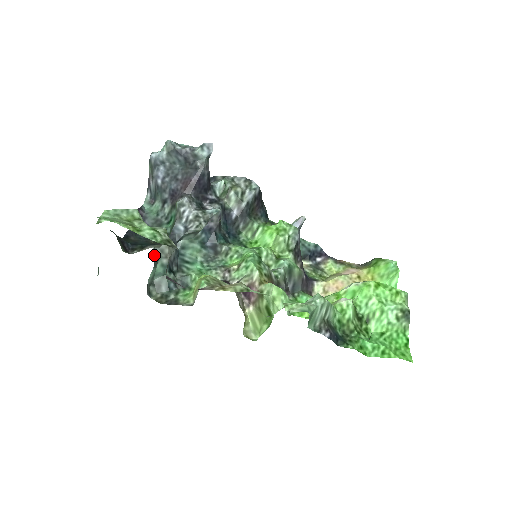
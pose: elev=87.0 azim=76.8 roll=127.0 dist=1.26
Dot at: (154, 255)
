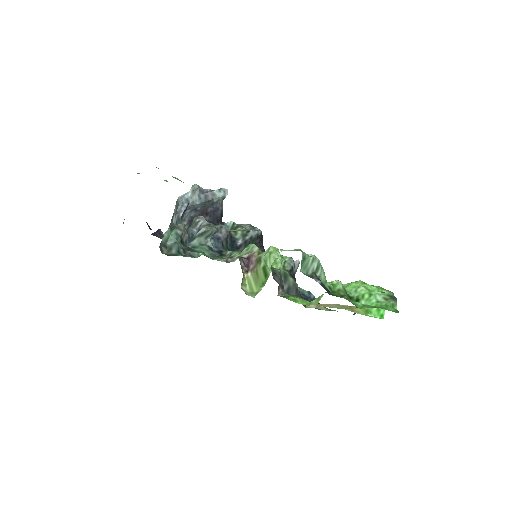
Dot at: (172, 221)
